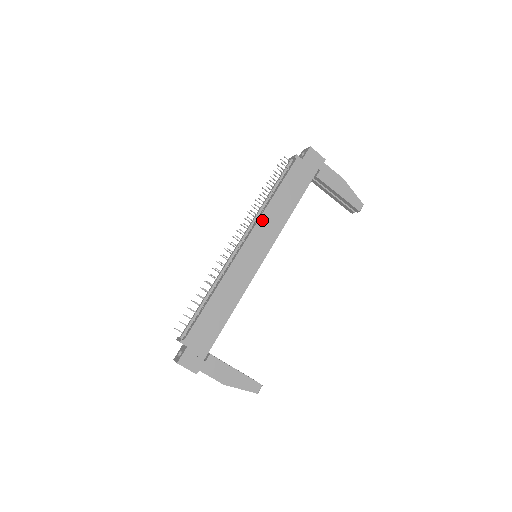
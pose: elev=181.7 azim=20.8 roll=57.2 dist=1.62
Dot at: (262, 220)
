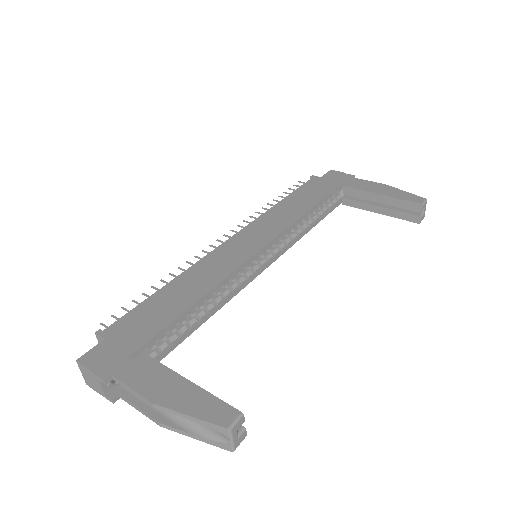
Dot at: (263, 218)
